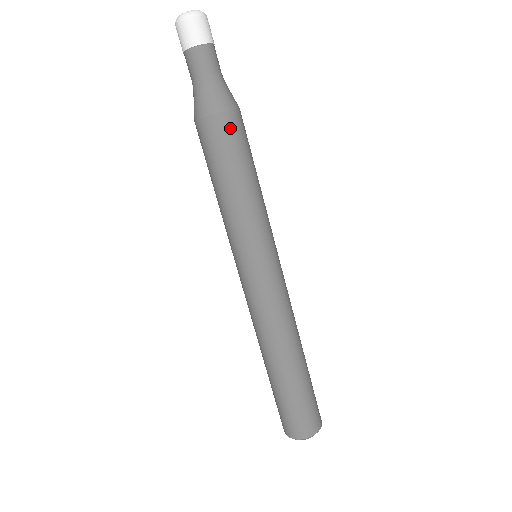
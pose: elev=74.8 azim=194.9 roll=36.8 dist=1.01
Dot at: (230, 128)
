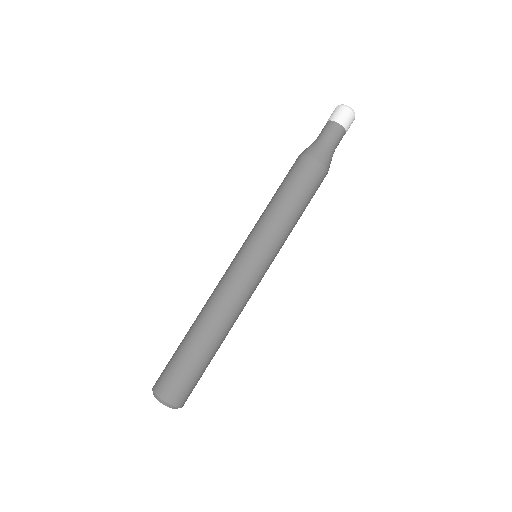
Dot at: (303, 166)
